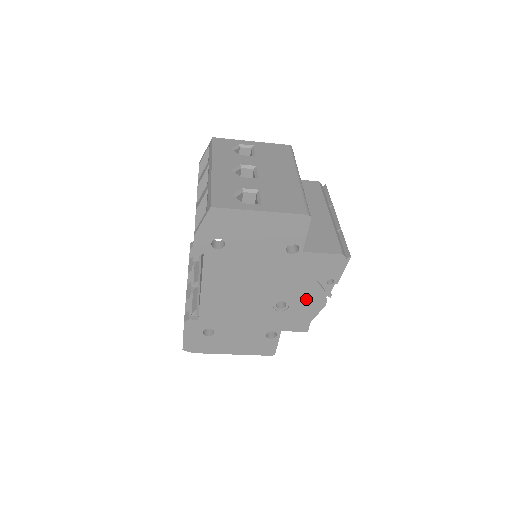
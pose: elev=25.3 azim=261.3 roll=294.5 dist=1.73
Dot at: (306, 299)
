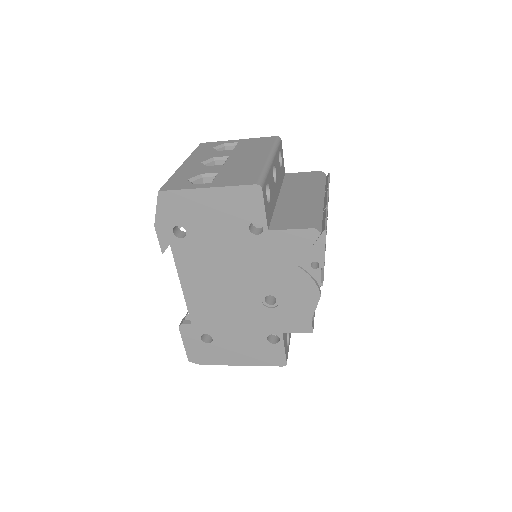
Dot at: (295, 290)
